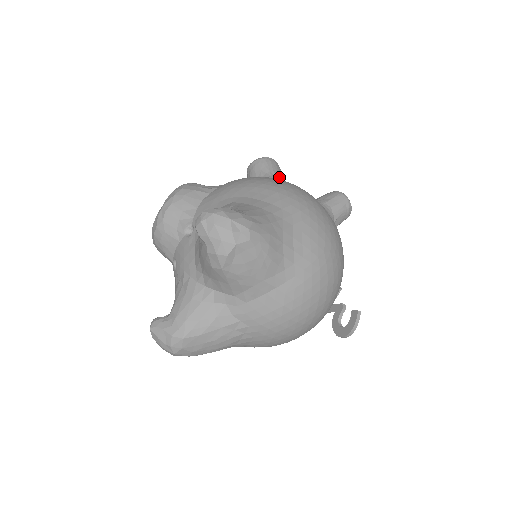
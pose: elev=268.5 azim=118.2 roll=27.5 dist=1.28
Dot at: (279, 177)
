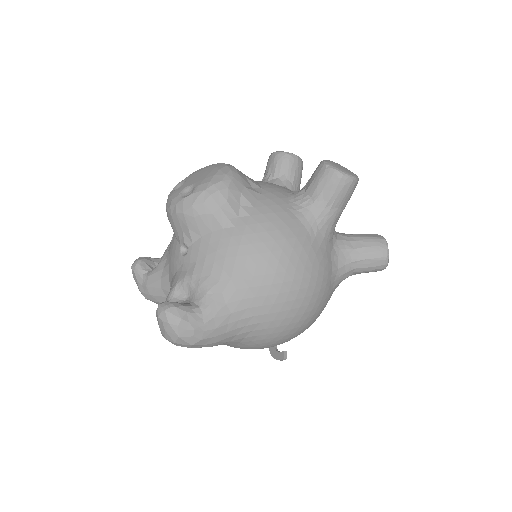
Dot at: (333, 212)
